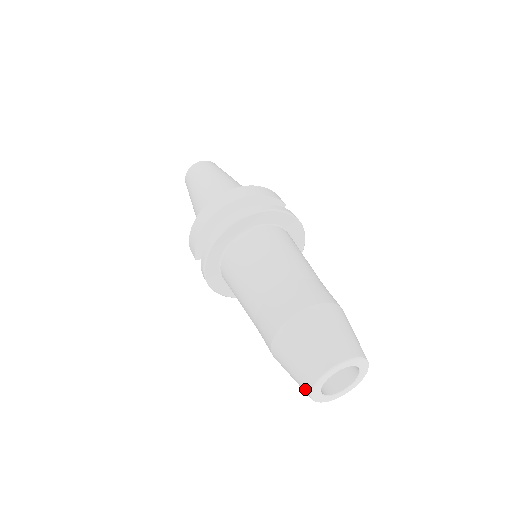
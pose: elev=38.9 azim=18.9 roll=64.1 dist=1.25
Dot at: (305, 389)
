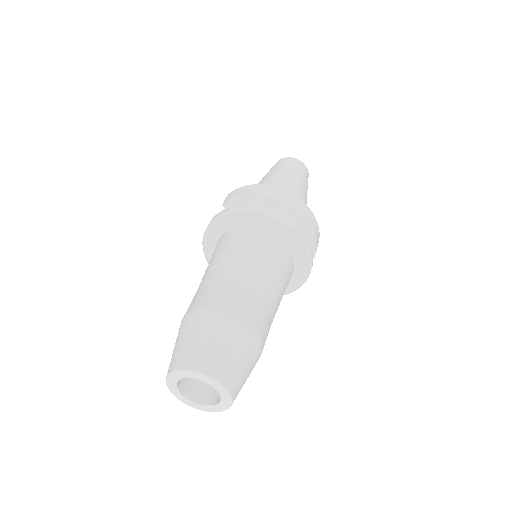
Dot at: (173, 364)
